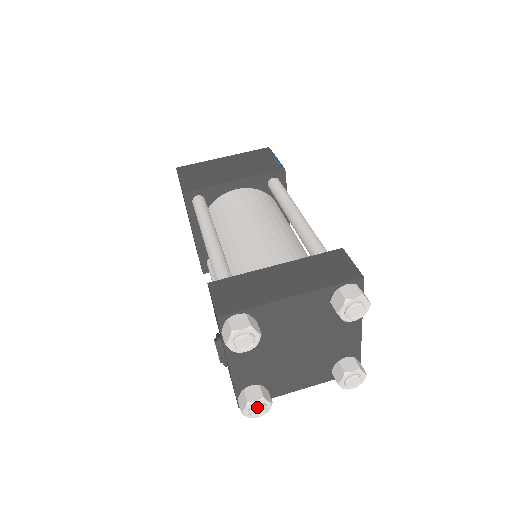
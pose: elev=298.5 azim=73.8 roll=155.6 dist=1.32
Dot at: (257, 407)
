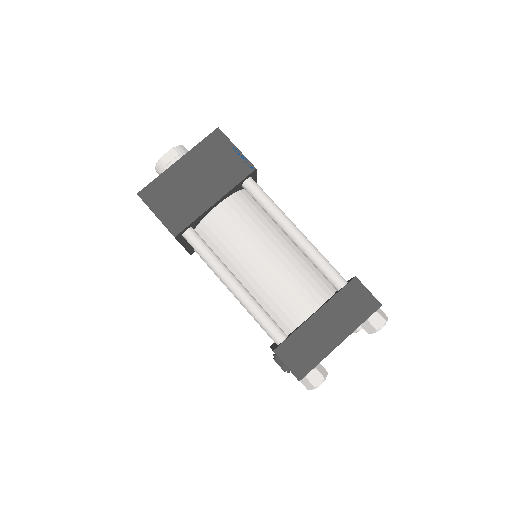
Dot at: occluded
